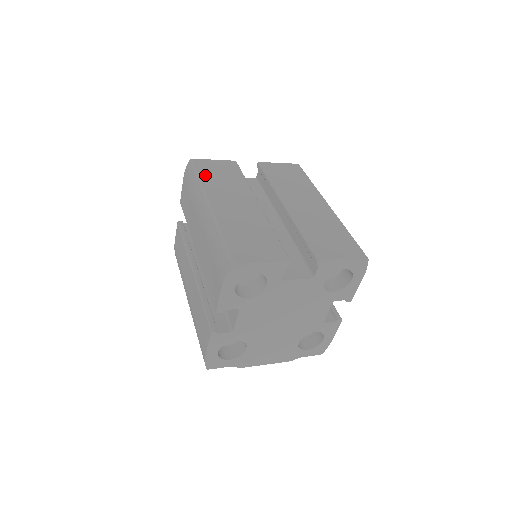
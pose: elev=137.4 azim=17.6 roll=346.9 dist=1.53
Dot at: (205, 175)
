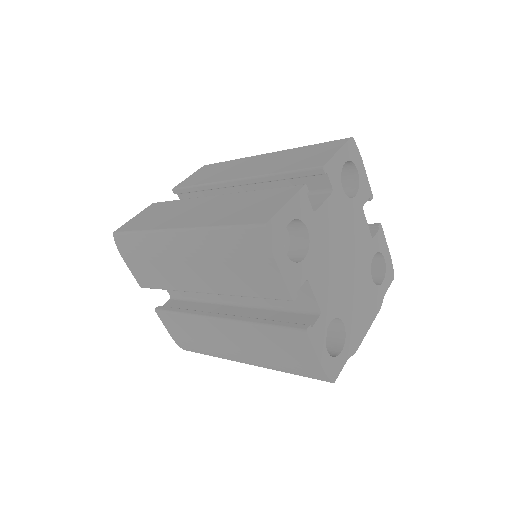
Dot at: (142, 226)
